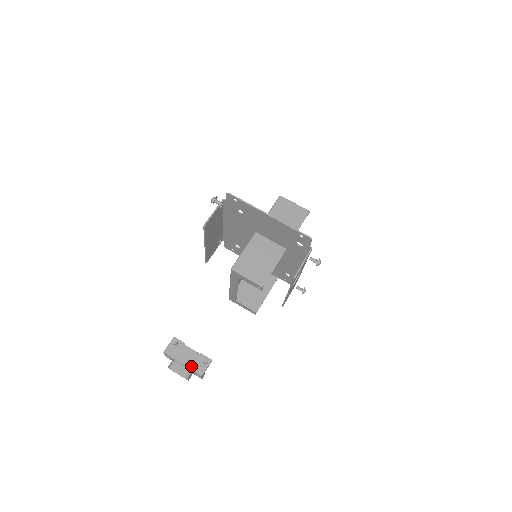
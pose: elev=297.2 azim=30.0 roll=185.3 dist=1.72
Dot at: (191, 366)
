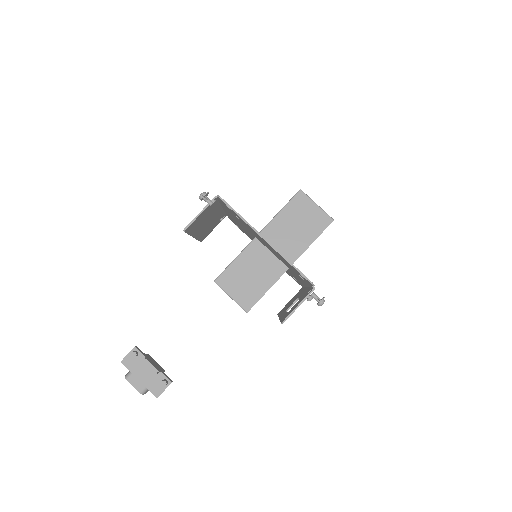
Dot at: (148, 384)
